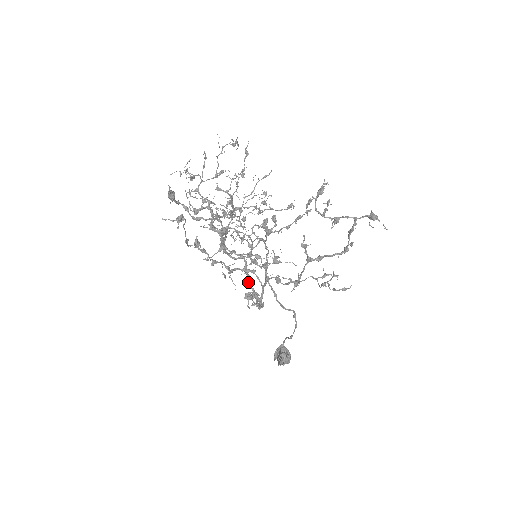
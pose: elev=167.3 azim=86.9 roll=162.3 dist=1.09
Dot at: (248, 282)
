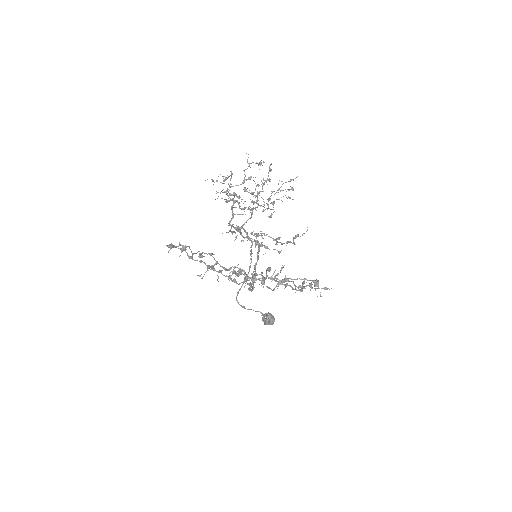
Dot at: (255, 263)
